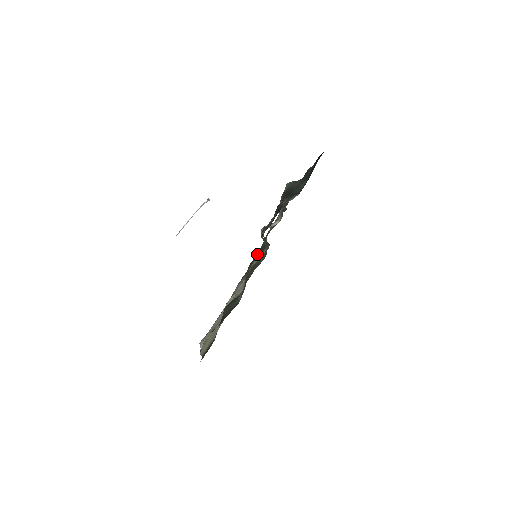
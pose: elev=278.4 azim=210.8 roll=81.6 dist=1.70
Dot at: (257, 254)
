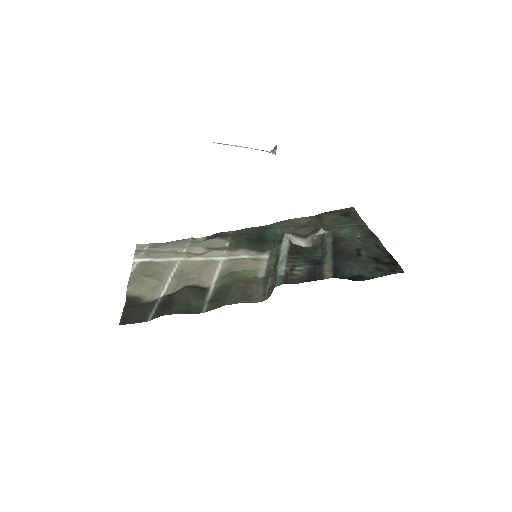
Dot at: (259, 234)
